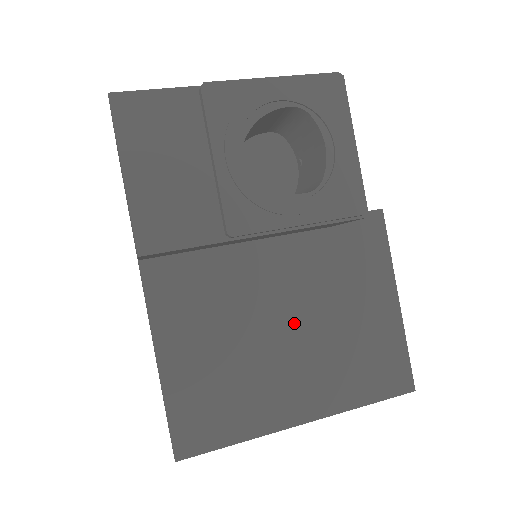
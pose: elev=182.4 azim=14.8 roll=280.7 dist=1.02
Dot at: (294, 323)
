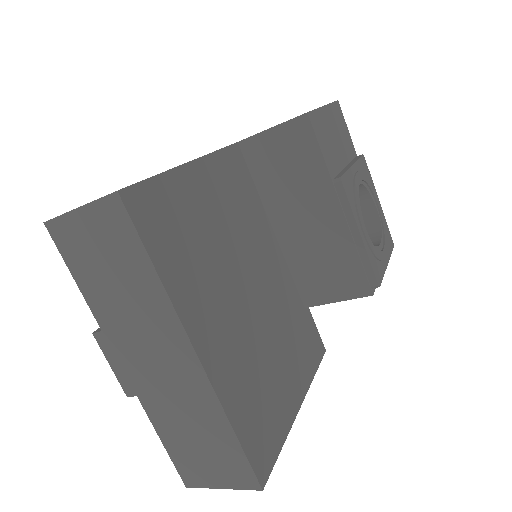
Dot at: (255, 300)
